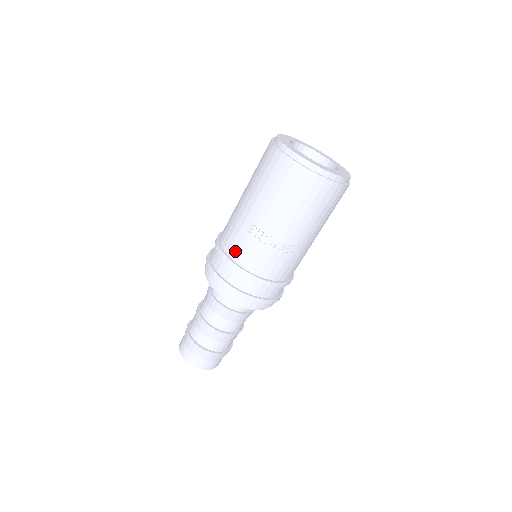
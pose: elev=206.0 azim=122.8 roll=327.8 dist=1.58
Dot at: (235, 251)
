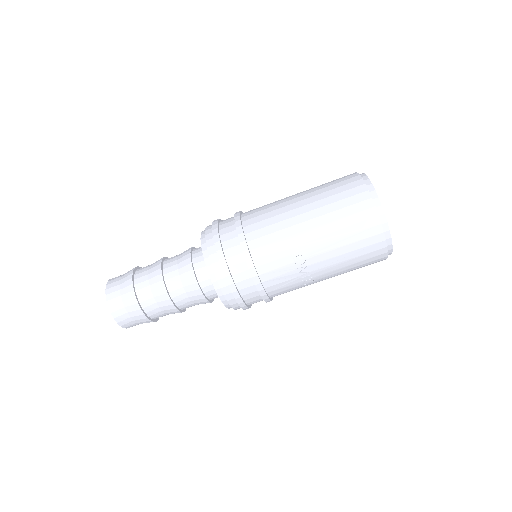
Dot at: (259, 246)
